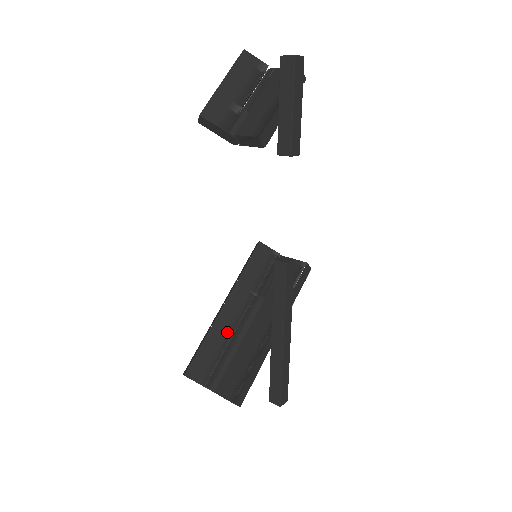
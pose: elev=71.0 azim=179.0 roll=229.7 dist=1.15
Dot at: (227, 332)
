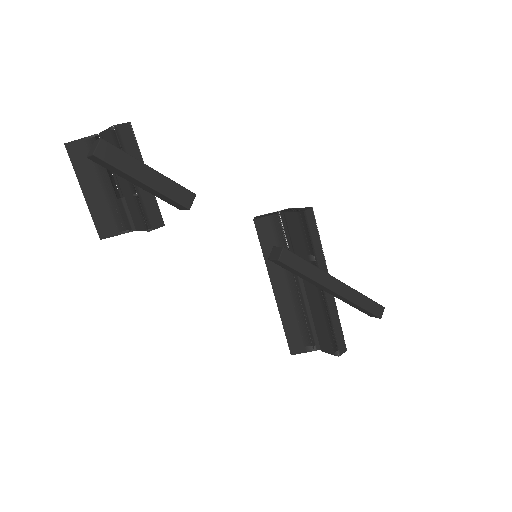
Dot at: (293, 306)
